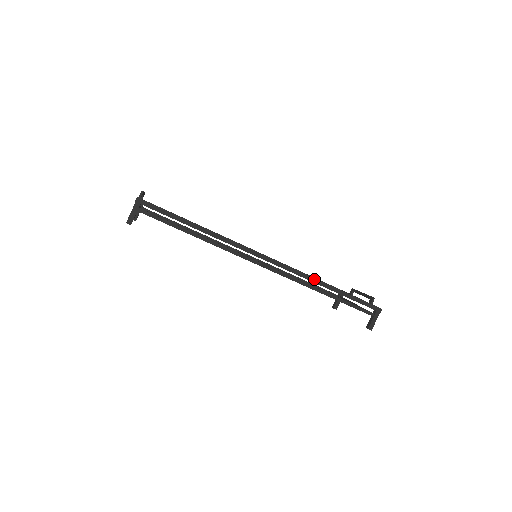
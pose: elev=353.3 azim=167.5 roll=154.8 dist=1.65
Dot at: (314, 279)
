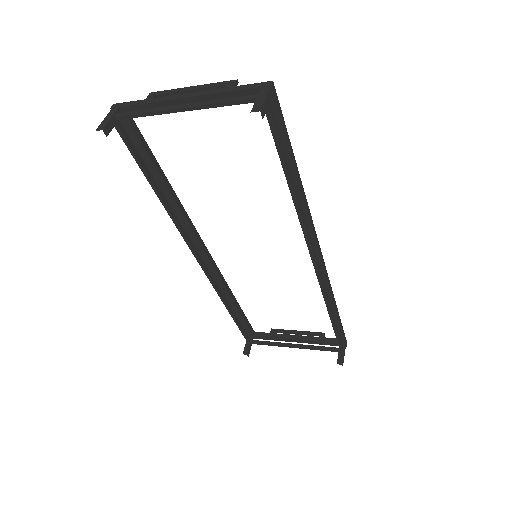
Dot at: (333, 294)
